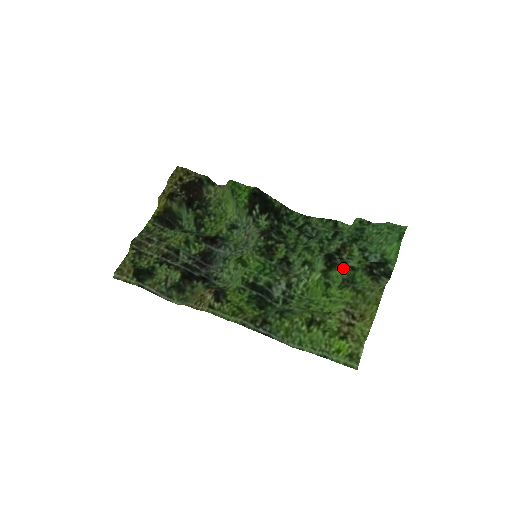
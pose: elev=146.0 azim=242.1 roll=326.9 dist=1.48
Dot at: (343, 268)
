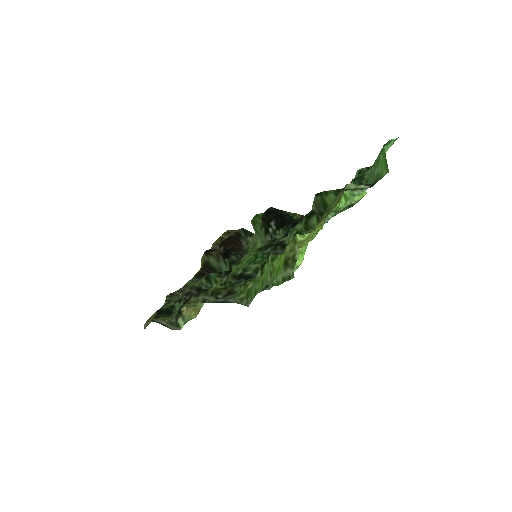
Dot at: occluded
